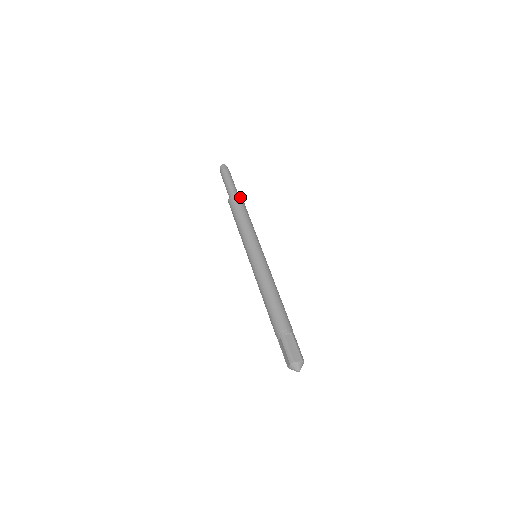
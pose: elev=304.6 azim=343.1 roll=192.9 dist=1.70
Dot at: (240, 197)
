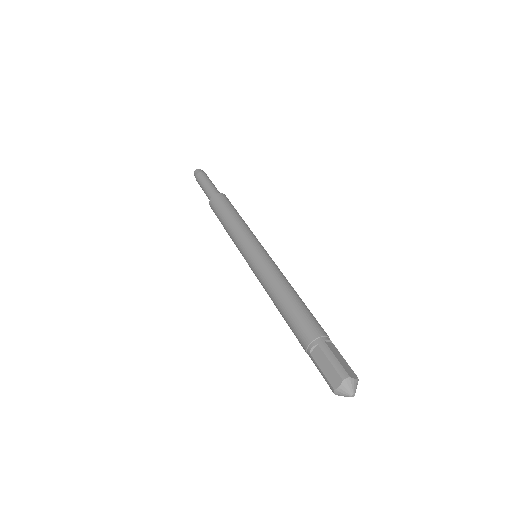
Dot at: (227, 198)
